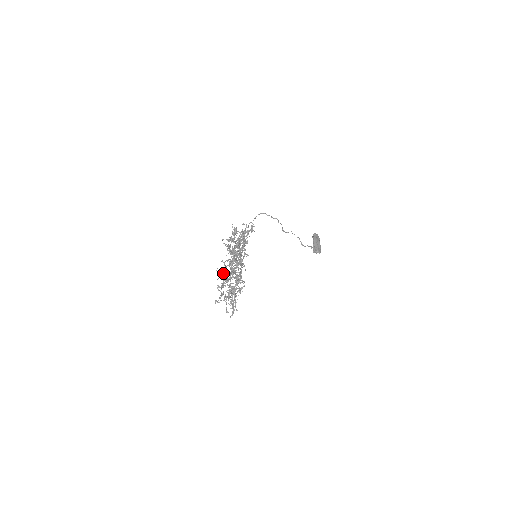
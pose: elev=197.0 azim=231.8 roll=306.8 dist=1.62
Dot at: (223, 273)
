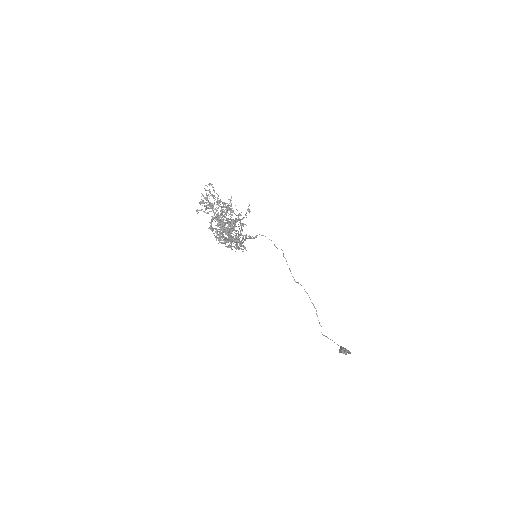
Dot at: (210, 203)
